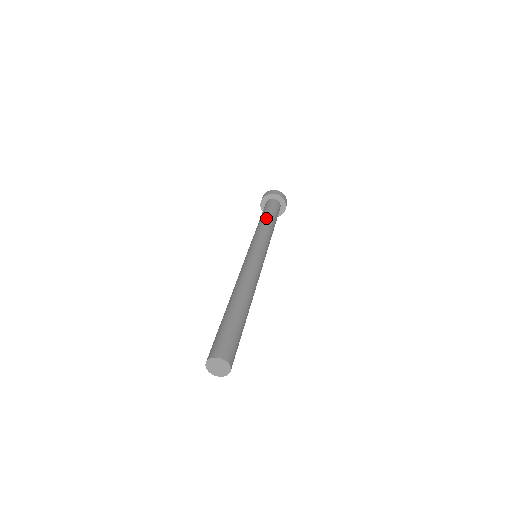
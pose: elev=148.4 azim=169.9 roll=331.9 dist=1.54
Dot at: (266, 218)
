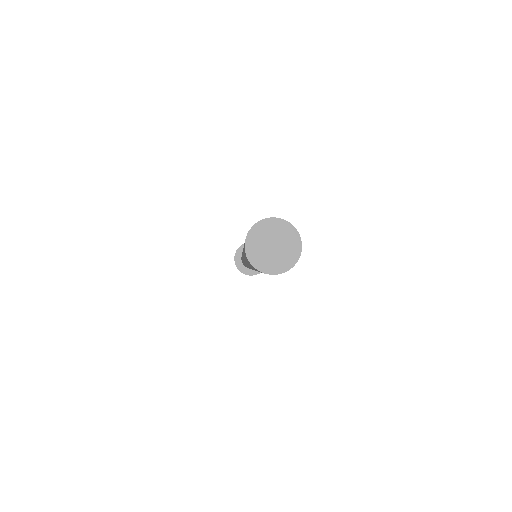
Dot at: occluded
